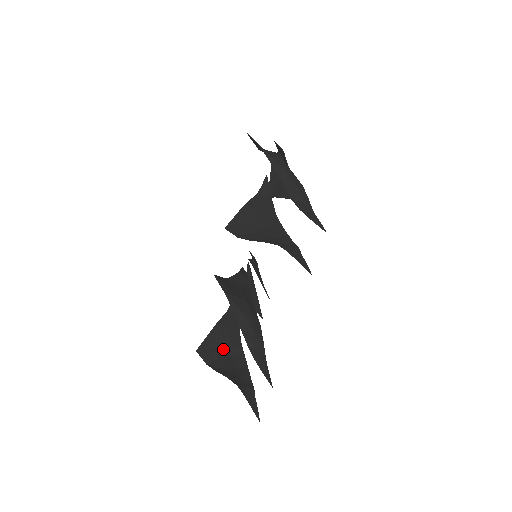
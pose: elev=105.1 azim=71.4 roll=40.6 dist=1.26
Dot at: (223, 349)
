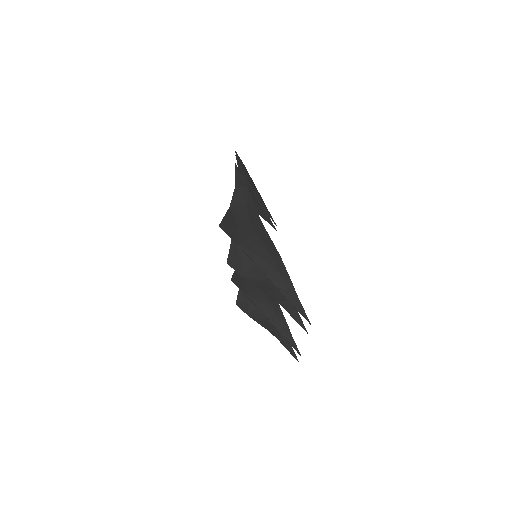
Dot at: occluded
